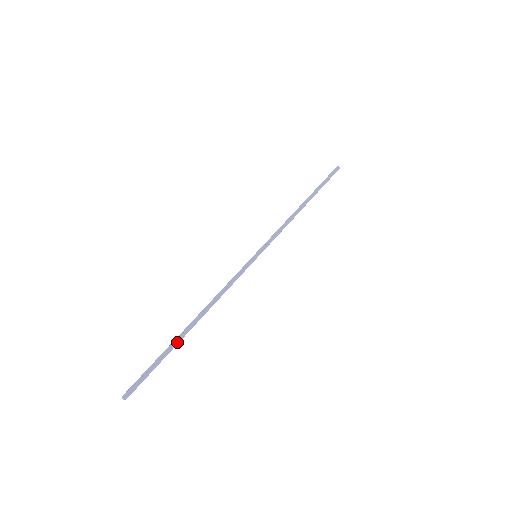
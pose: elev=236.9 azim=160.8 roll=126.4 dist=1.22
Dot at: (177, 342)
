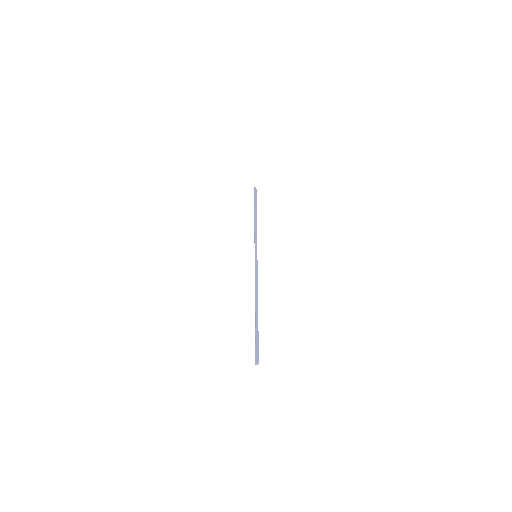
Dot at: (257, 321)
